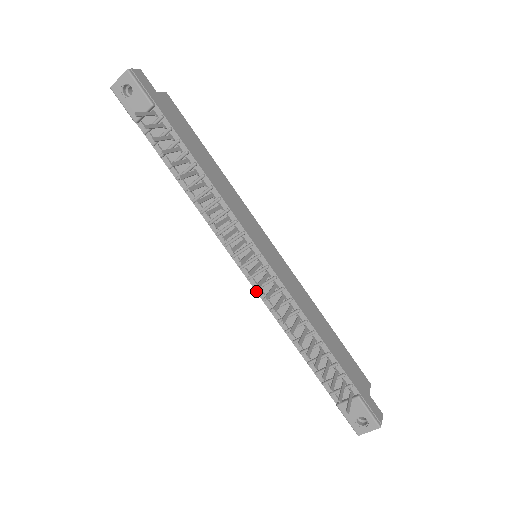
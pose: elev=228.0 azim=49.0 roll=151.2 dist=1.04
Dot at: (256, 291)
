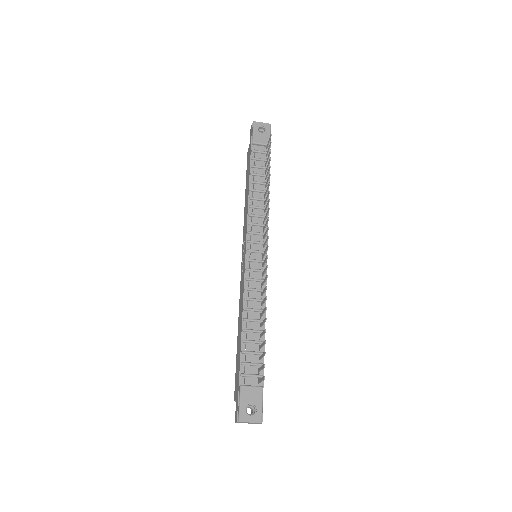
Dot at: (245, 271)
